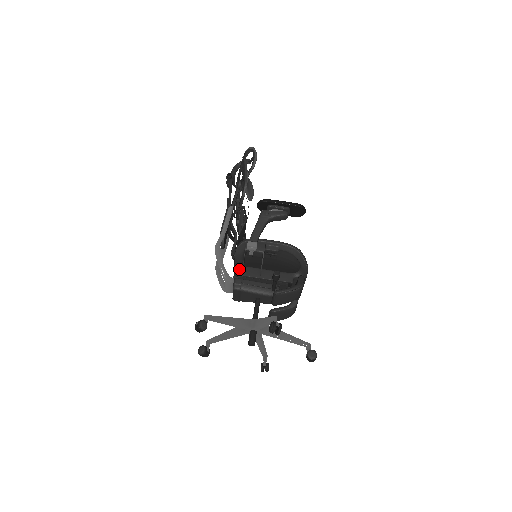
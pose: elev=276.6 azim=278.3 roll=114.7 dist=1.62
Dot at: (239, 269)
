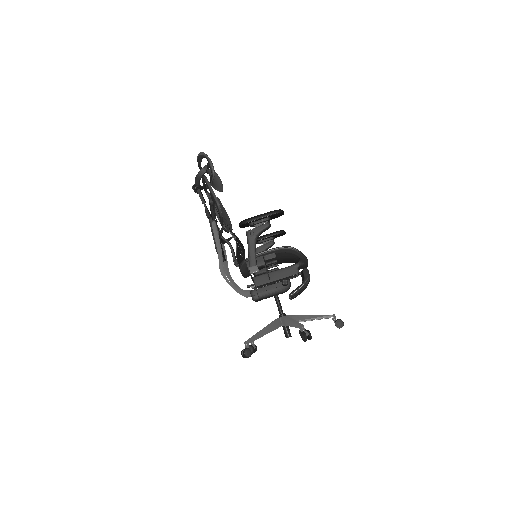
Dot at: (248, 275)
